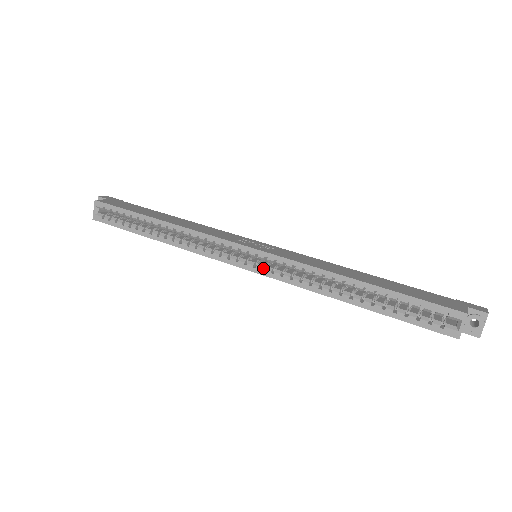
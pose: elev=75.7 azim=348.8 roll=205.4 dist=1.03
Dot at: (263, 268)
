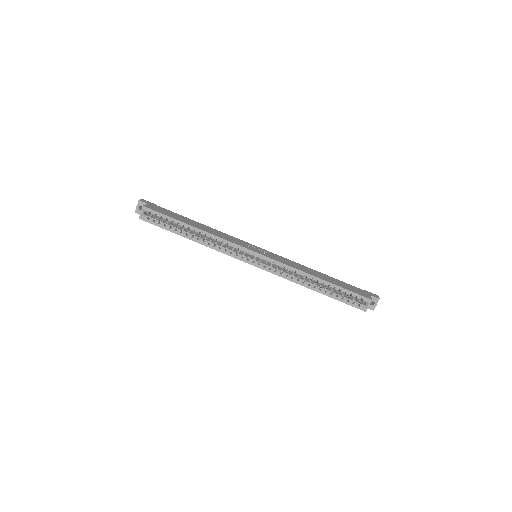
Dot at: (263, 265)
